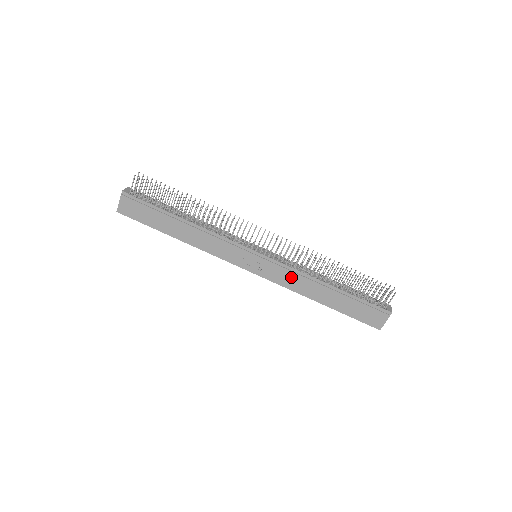
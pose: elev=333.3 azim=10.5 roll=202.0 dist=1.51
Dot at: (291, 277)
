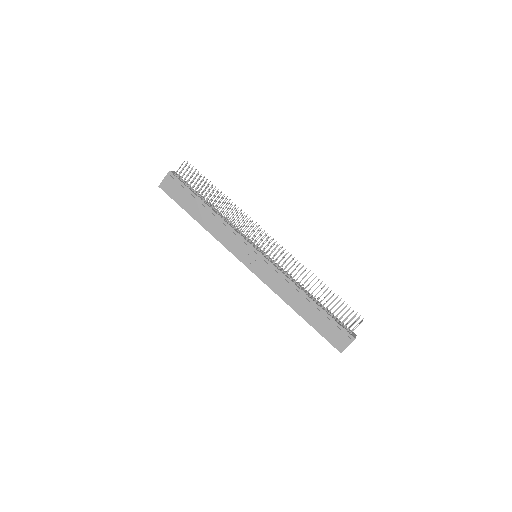
Dot at: (279, 281)
